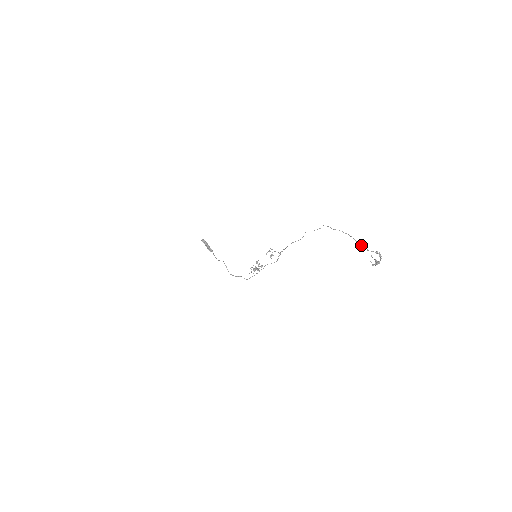
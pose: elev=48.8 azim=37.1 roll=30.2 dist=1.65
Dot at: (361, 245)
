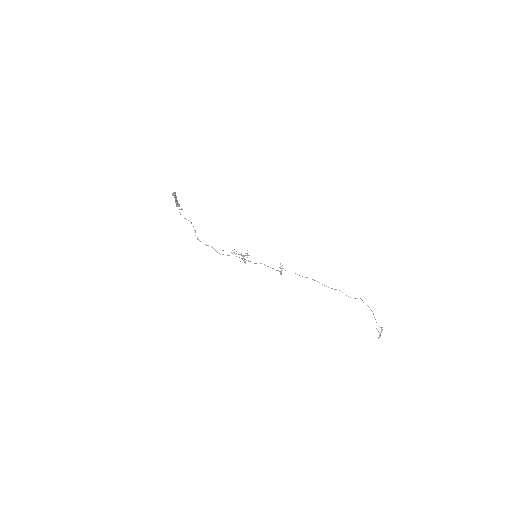
Dot at: occluded
